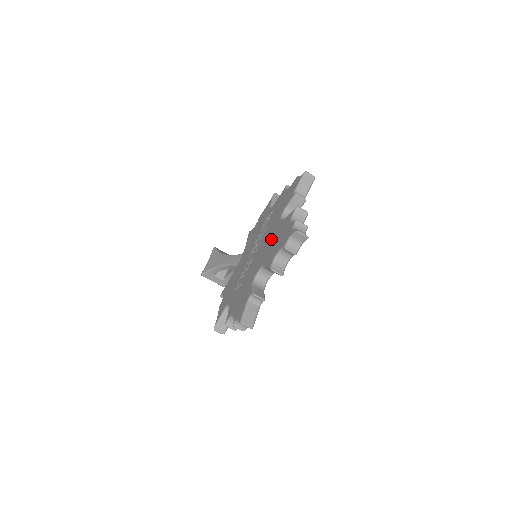
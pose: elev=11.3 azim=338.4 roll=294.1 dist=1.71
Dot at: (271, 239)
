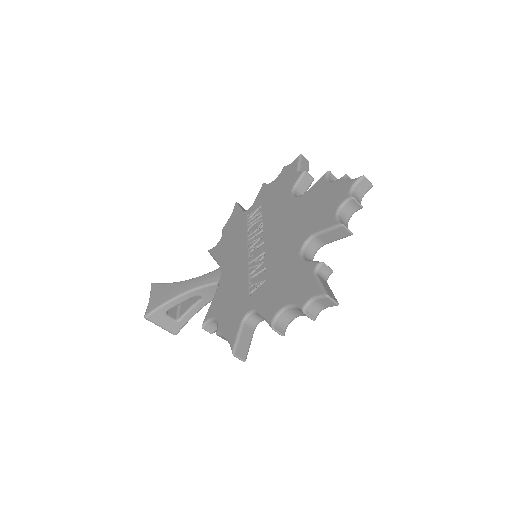
Dot at: (297, 215)
